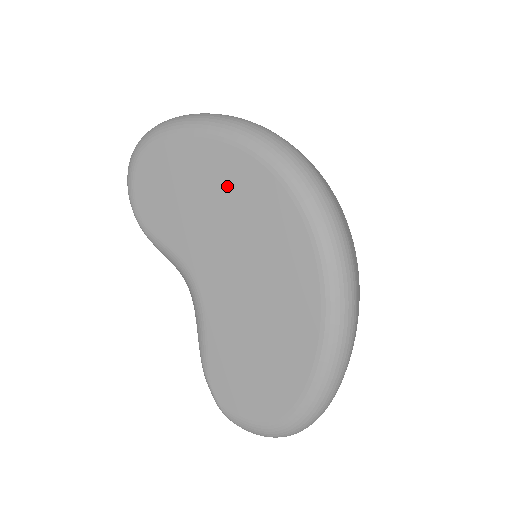
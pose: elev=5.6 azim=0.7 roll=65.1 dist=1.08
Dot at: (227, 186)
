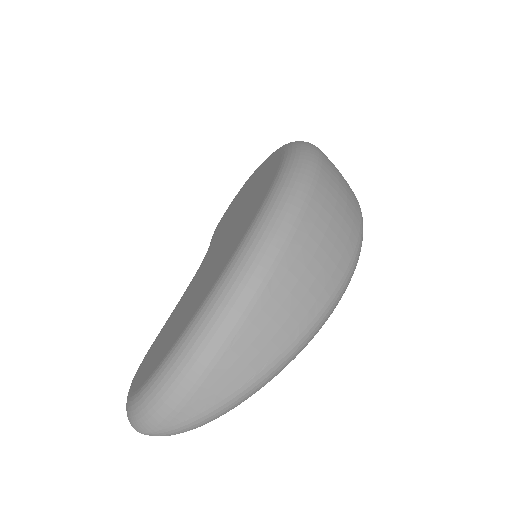
Dot at: (259, 181)
